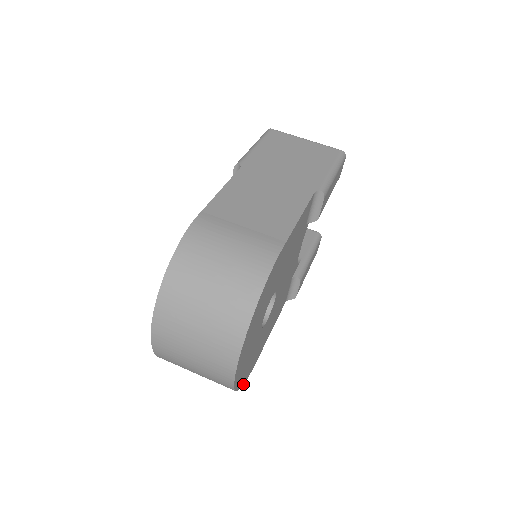
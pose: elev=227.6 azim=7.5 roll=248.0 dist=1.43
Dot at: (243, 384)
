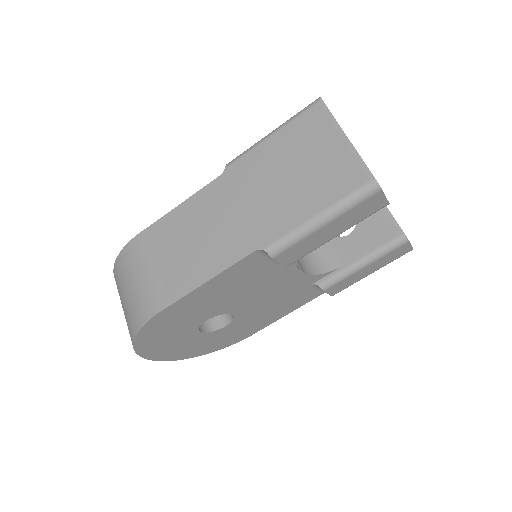
Dot at: occluded
